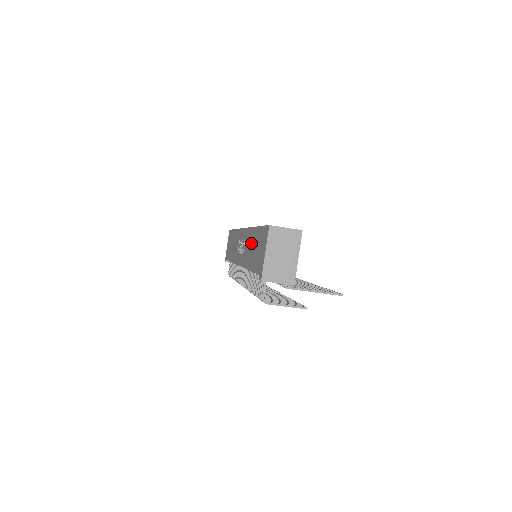
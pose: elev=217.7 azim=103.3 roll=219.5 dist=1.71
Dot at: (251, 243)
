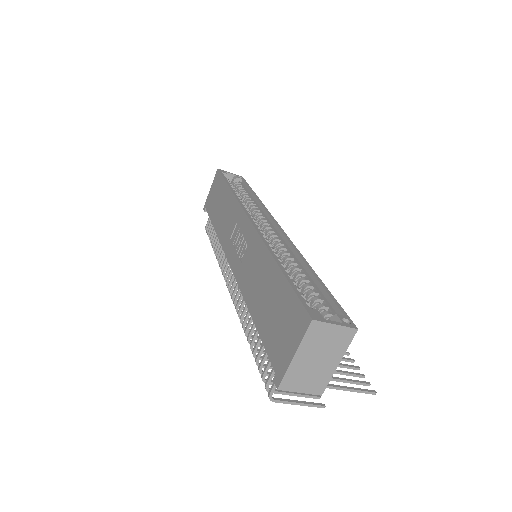
Dot at: (262, 276)
